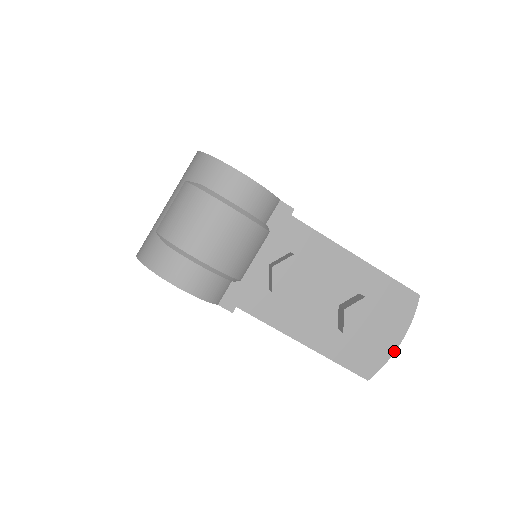
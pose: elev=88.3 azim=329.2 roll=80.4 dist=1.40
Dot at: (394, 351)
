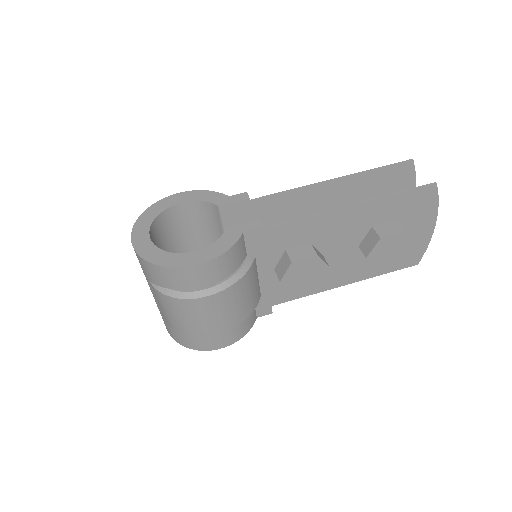
Dot at: (431, 234)
